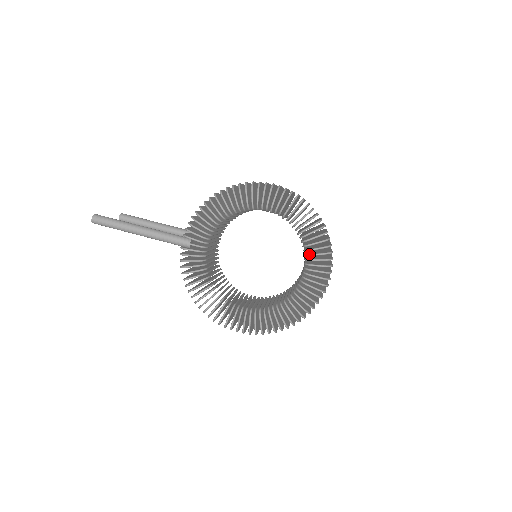
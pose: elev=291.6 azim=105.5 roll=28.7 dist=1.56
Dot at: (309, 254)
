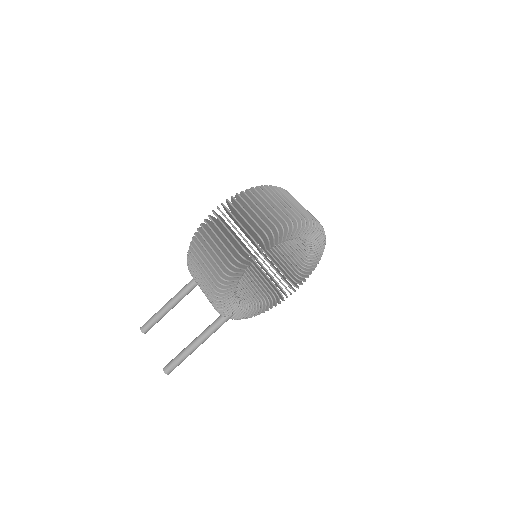
Dot at: (303, 239)
